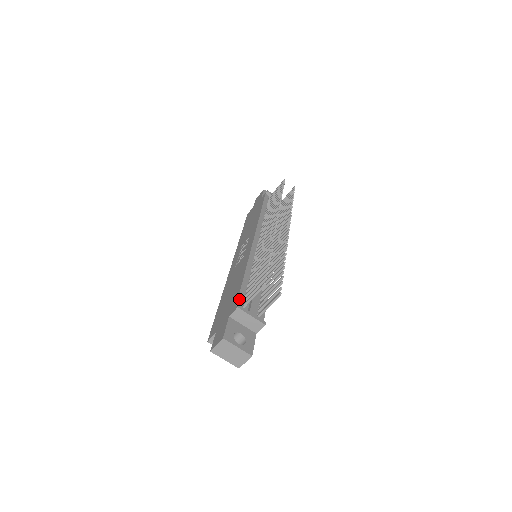
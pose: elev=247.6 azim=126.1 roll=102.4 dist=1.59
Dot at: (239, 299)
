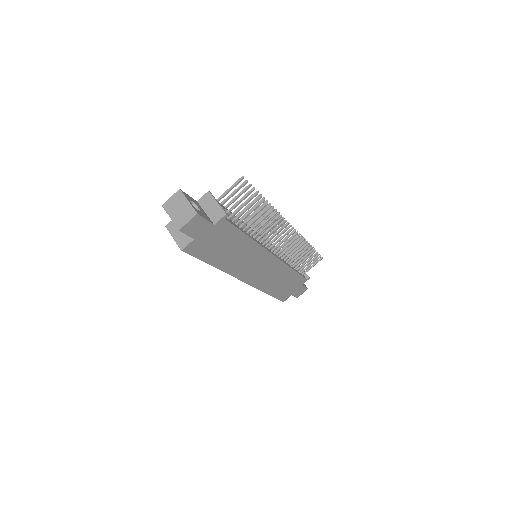
Dot at: occluded
